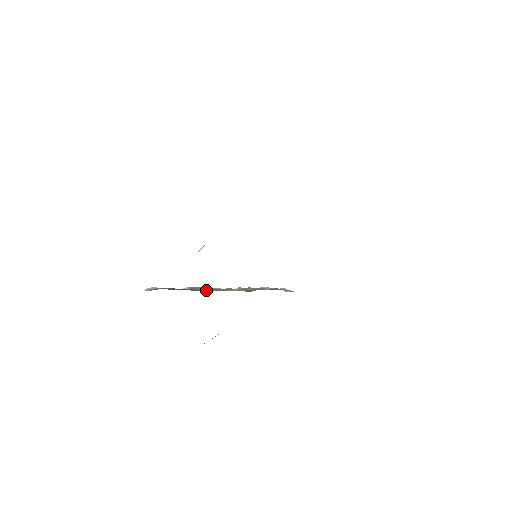
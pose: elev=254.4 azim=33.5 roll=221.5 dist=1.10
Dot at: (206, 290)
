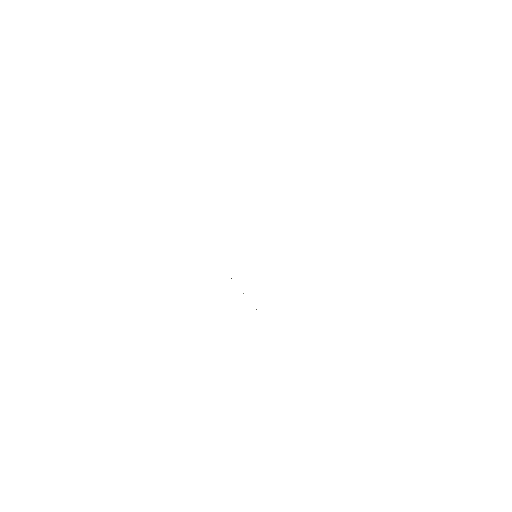
Dot at: occluded
